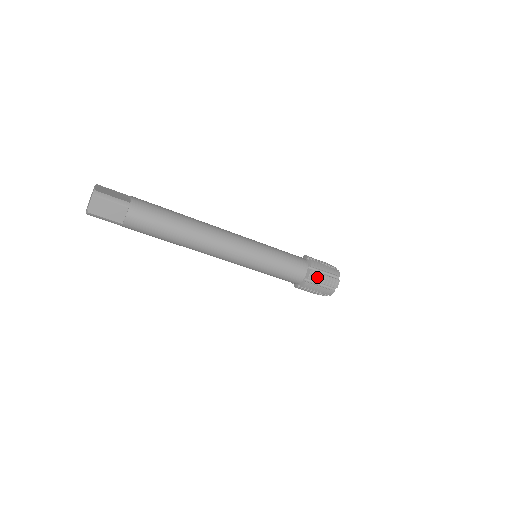
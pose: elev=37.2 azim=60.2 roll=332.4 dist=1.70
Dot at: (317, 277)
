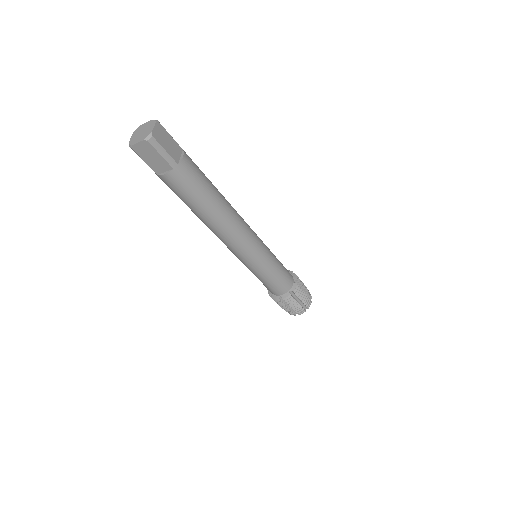
Dot at: (290, 301)
